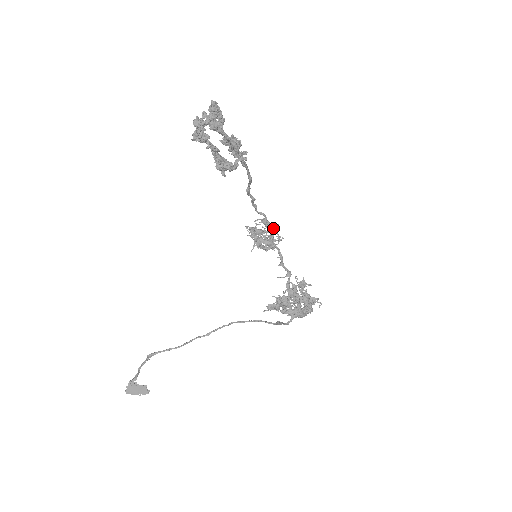
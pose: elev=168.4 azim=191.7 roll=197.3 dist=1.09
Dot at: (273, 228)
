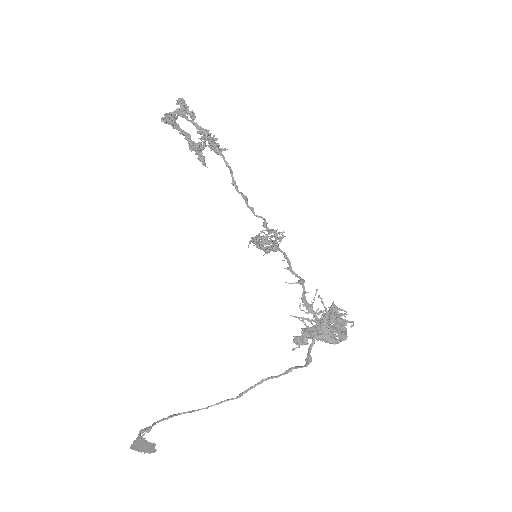
Dot at: (275, 231)
